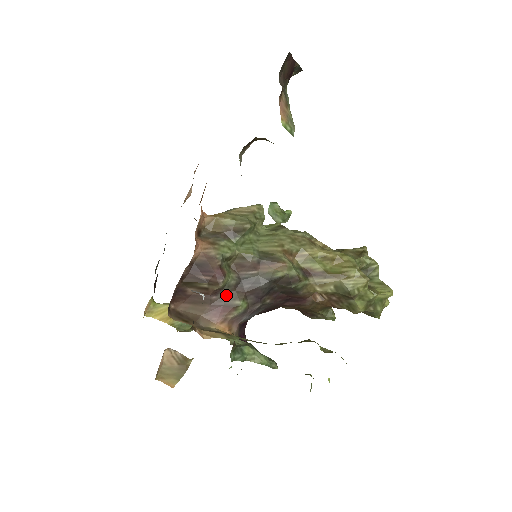
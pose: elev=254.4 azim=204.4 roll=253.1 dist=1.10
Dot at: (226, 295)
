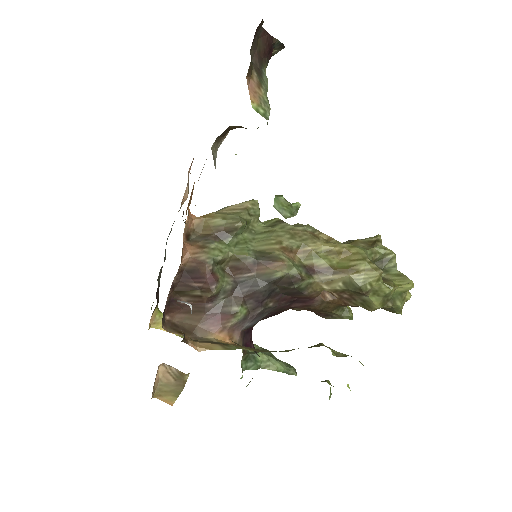
Dot at: (223, 301)
